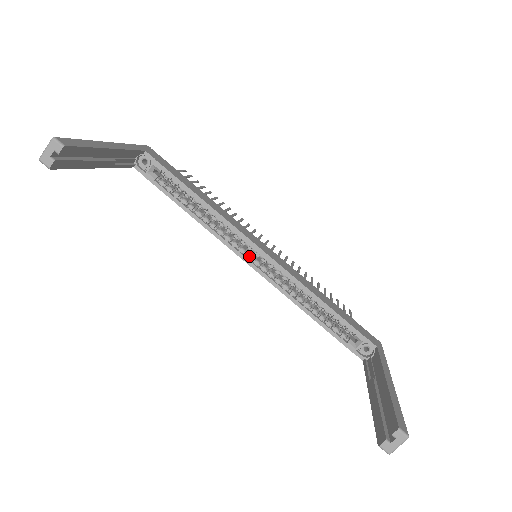
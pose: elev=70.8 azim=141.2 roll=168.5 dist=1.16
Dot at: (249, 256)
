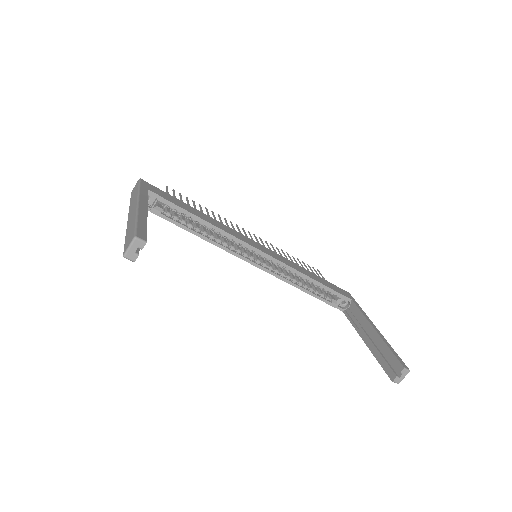
Dot at: (251, 258)
